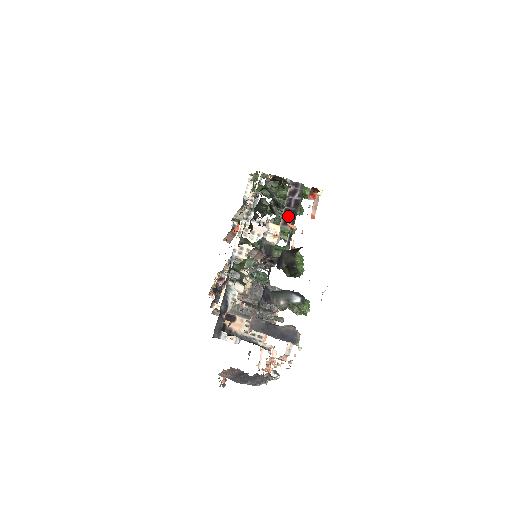
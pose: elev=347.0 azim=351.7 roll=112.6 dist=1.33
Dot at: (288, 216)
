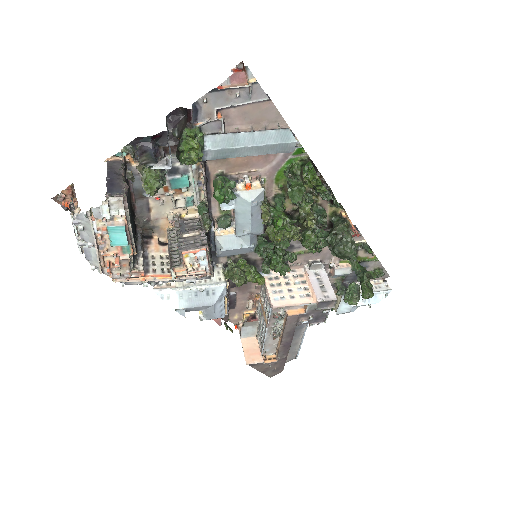
Dot at: (242, 132)
